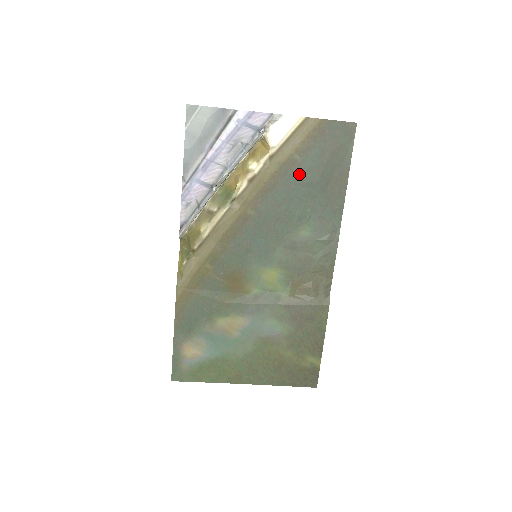
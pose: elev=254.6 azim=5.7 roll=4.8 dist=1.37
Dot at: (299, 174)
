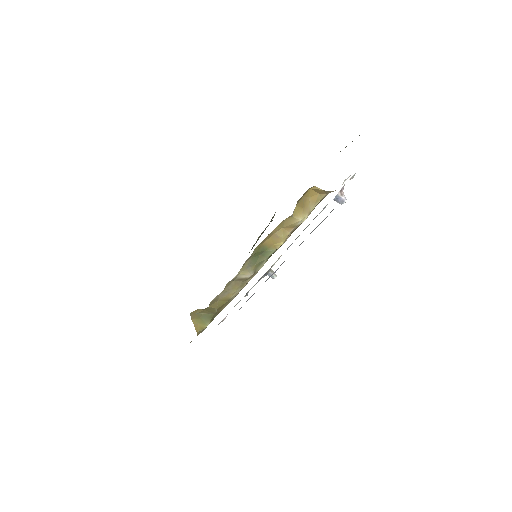
Dot at: occluded
